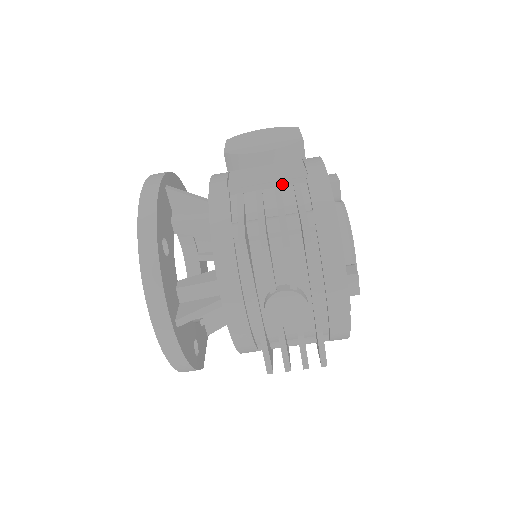
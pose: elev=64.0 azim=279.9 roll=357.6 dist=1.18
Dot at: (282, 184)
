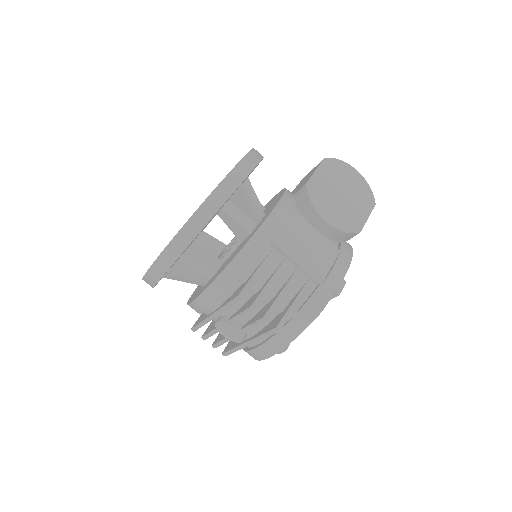
Dot at: (303, 271)
